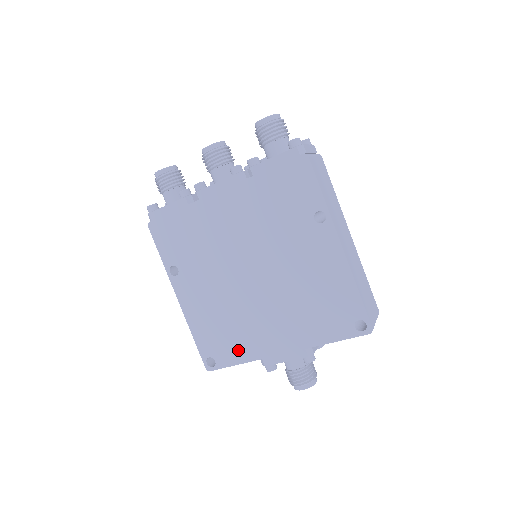
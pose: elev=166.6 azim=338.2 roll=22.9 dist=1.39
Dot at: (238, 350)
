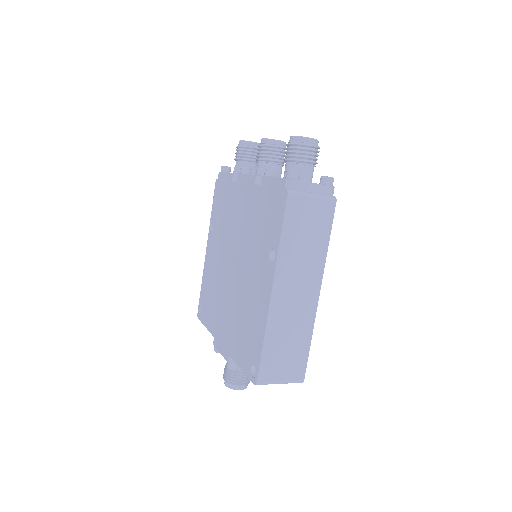
Dot at: (210, 318)
